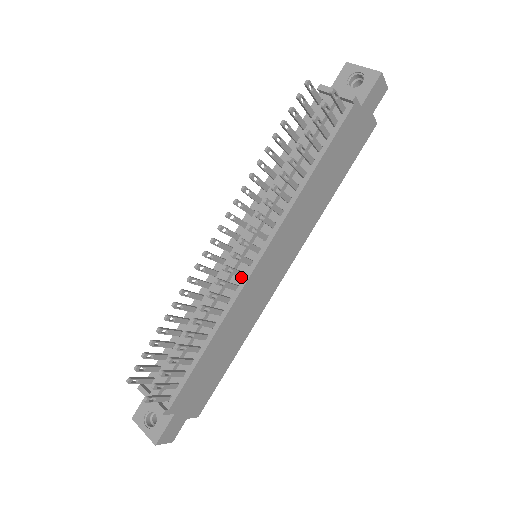
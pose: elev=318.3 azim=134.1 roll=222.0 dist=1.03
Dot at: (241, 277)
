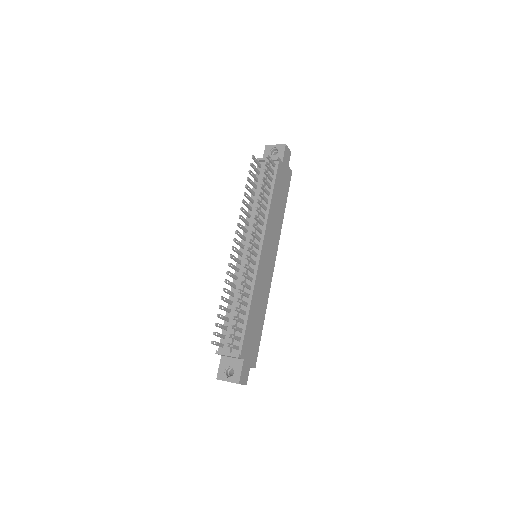
Dot at: (254, 264)
